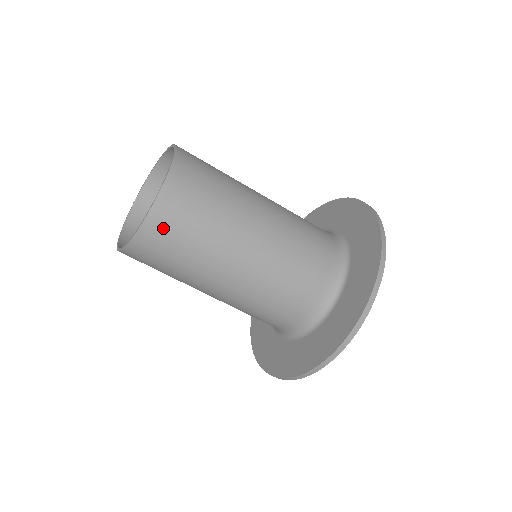
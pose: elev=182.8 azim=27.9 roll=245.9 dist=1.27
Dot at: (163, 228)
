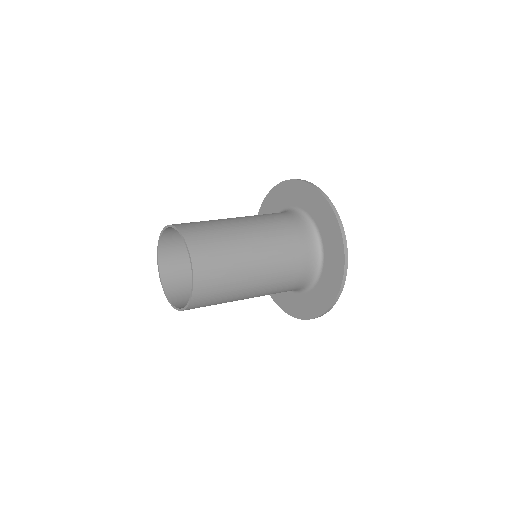
Dot at: occluded
